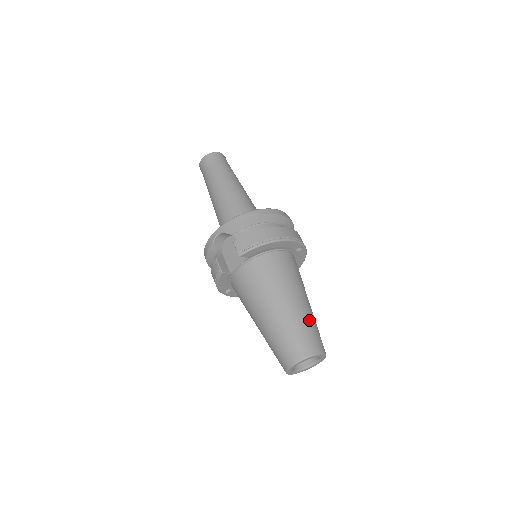
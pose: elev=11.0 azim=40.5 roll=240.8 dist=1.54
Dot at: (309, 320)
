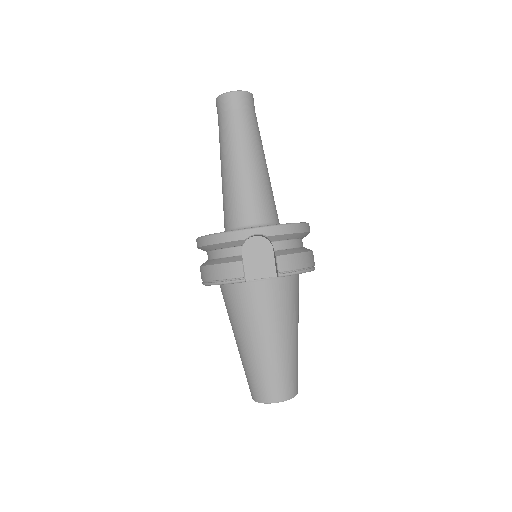
Dot at: occluded
